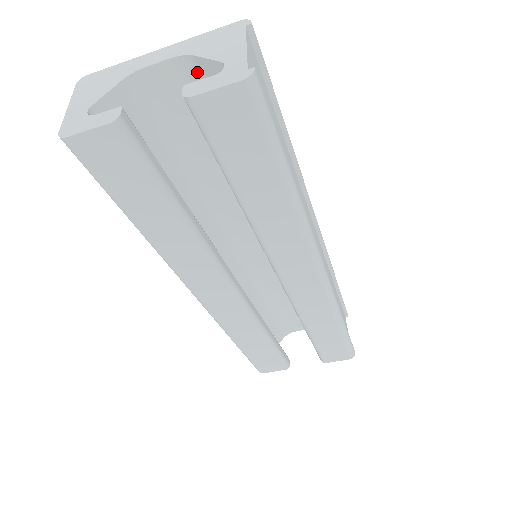
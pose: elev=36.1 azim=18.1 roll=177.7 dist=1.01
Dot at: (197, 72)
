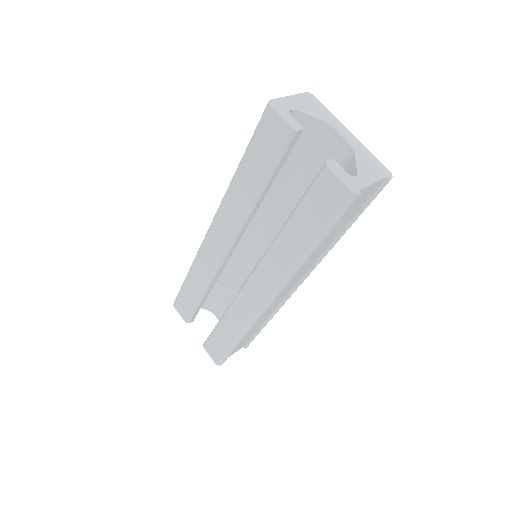
Dot at: (348, 161)
